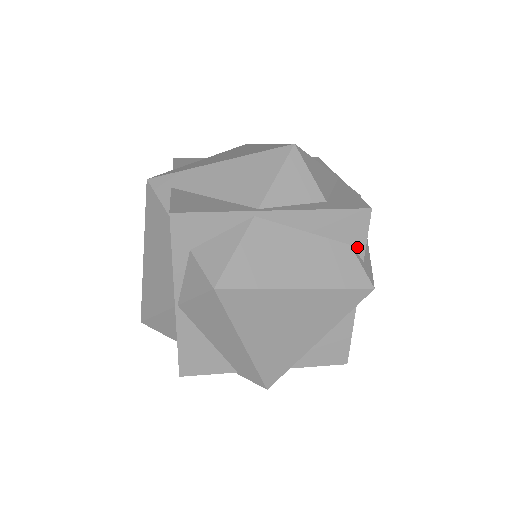
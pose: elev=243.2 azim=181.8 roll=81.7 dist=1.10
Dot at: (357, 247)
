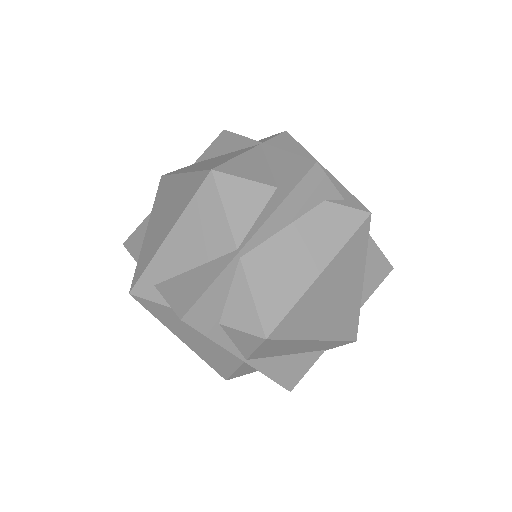
Dot at: (331, 196)
